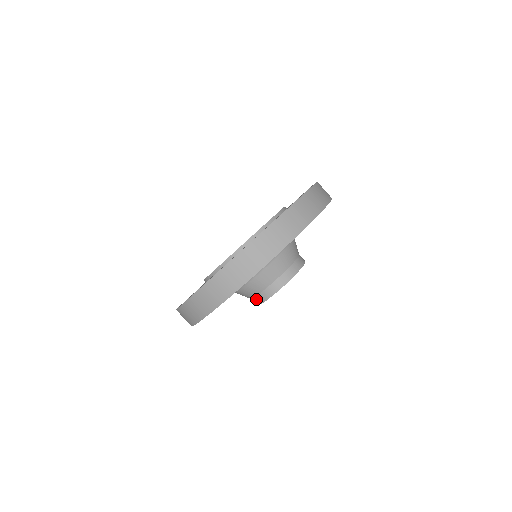
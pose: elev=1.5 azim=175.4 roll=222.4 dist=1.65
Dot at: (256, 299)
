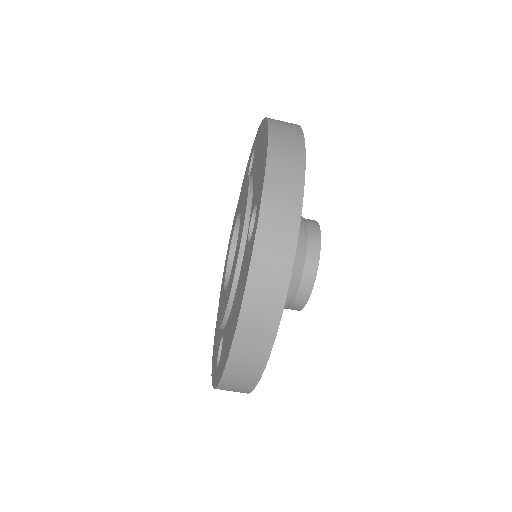
Dot at: (297, 301)
